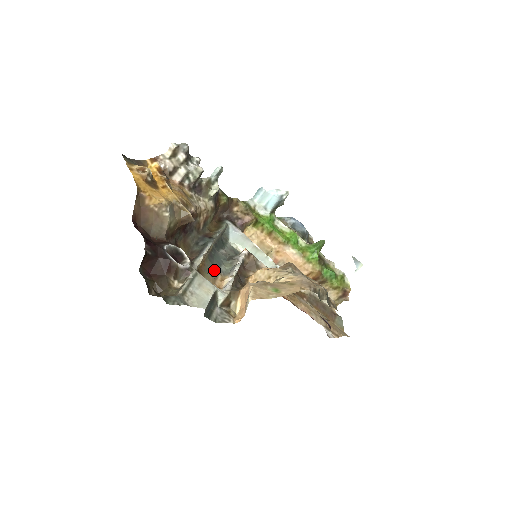
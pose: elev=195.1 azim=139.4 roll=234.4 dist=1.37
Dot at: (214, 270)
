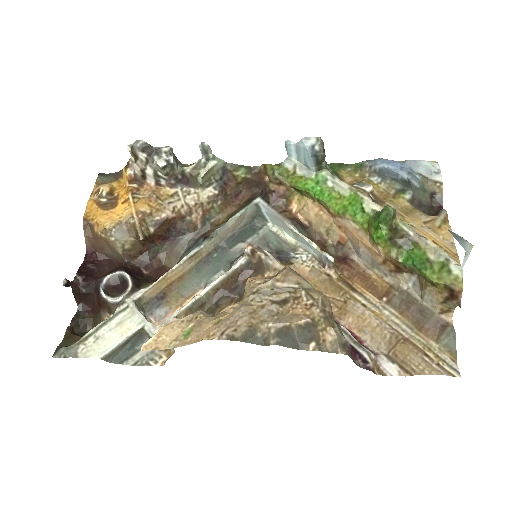
Dot at: (196, 283)
